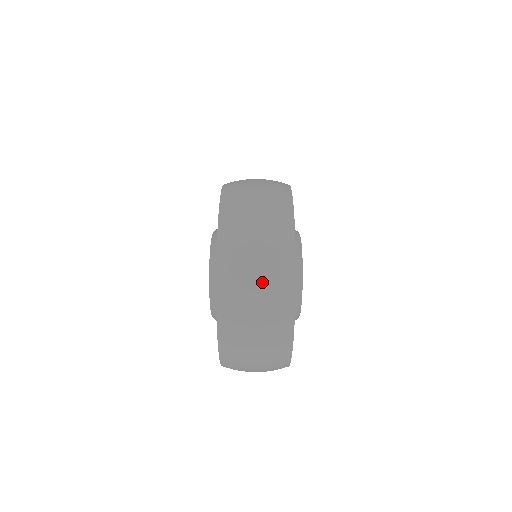
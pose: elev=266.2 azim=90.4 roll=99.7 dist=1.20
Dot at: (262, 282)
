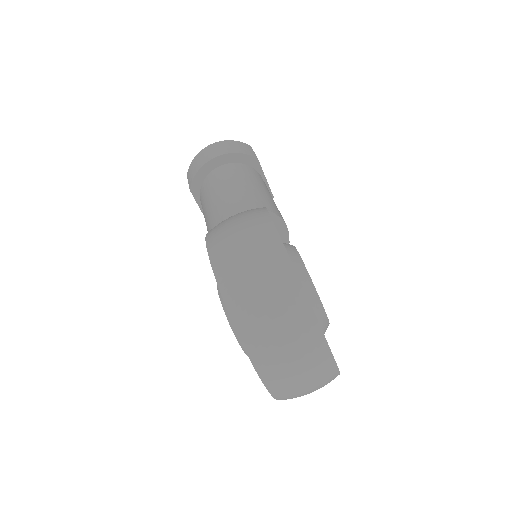
Dot at: (297, 357)
